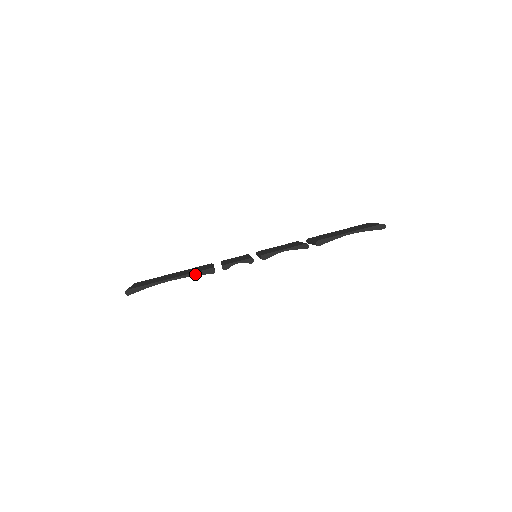
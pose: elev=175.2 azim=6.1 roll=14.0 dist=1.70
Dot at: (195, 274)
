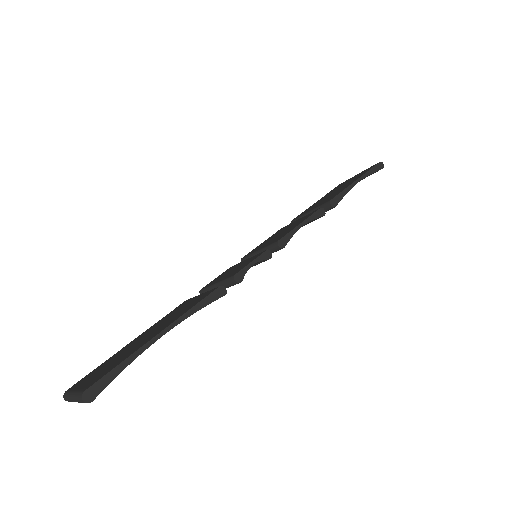
Dot at: (198, 307)
